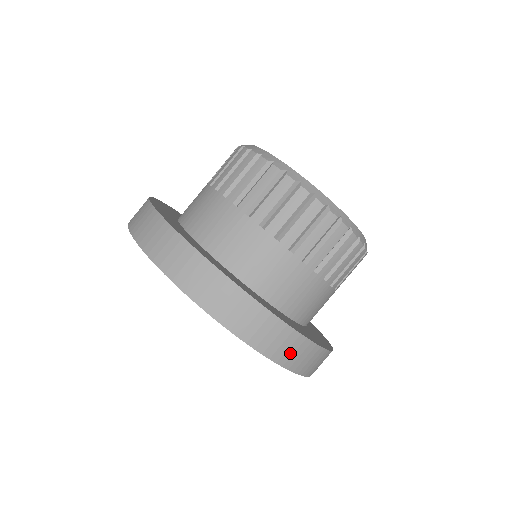
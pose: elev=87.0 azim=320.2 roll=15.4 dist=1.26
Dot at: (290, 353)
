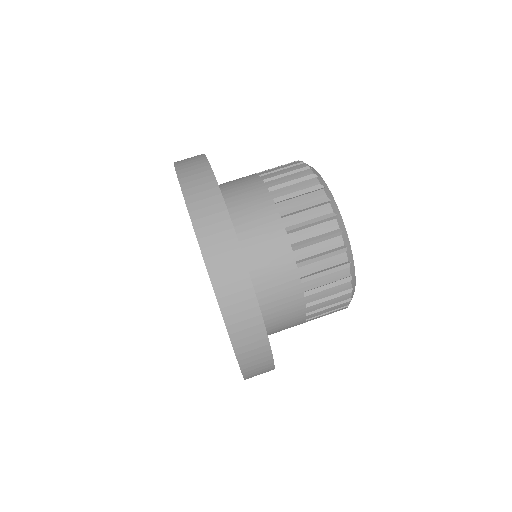
Dot at: (218, 250)
